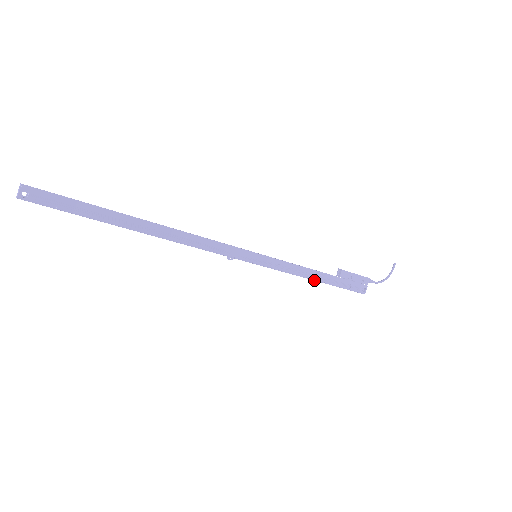
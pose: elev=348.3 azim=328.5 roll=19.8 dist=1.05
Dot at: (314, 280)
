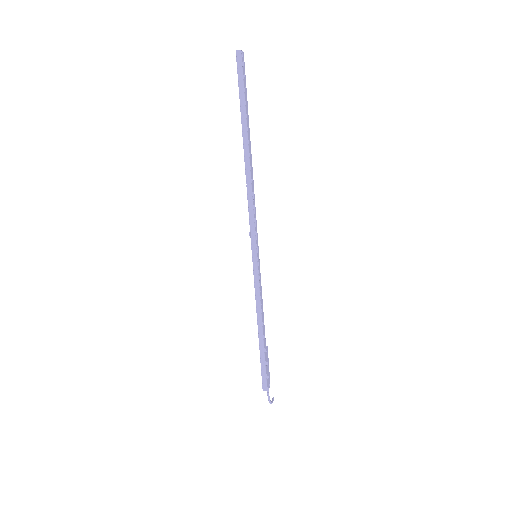
Dot at: (262, 325)
